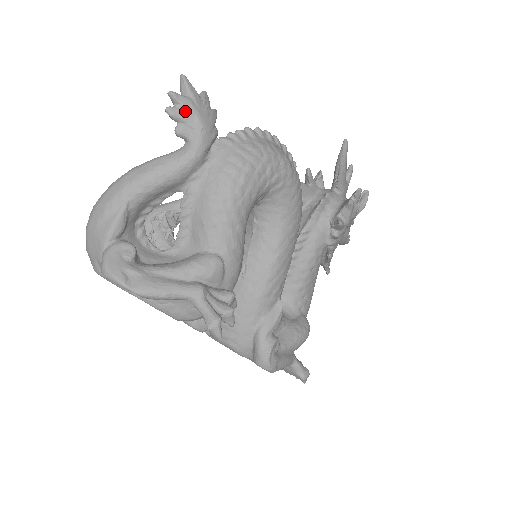
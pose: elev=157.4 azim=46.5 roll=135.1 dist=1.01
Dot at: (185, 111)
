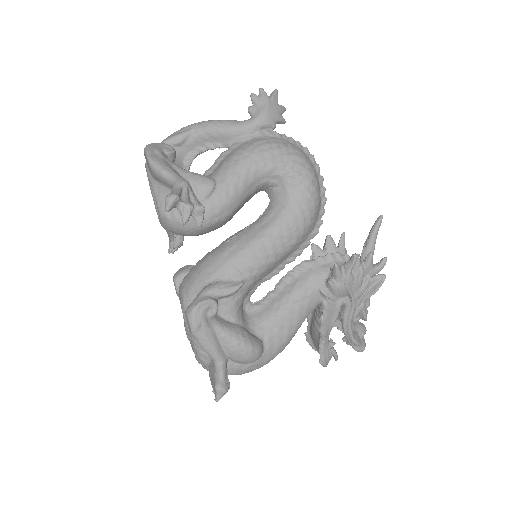
Dot at: (261, 100)
